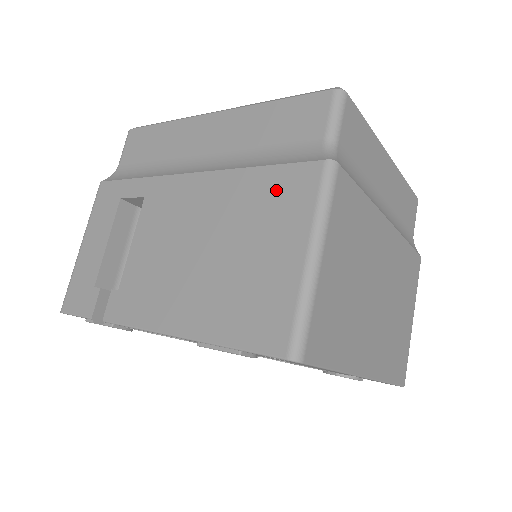
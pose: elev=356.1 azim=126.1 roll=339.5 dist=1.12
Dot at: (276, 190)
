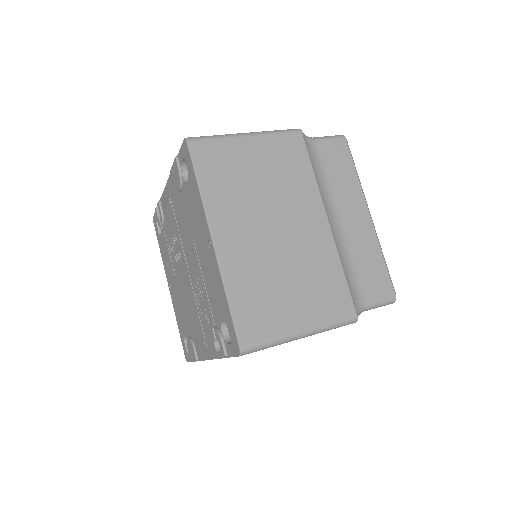
Dot at: occluded
